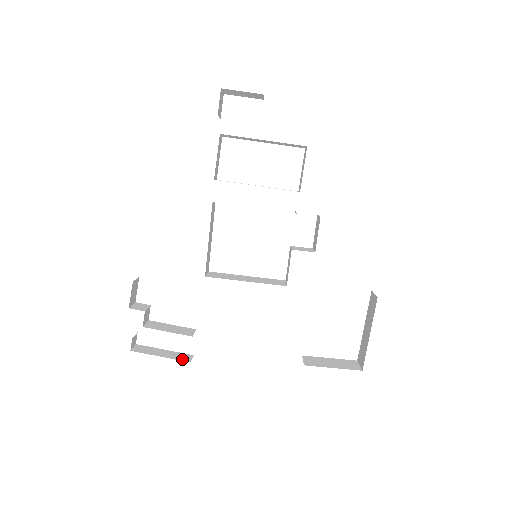
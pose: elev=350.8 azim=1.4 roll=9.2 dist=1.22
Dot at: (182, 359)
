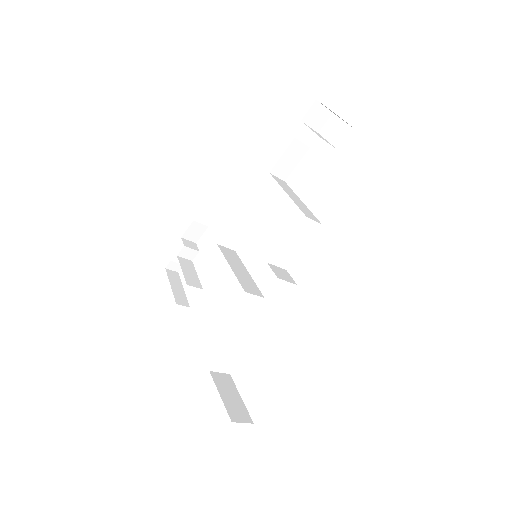
Dot at: (177, 299)
